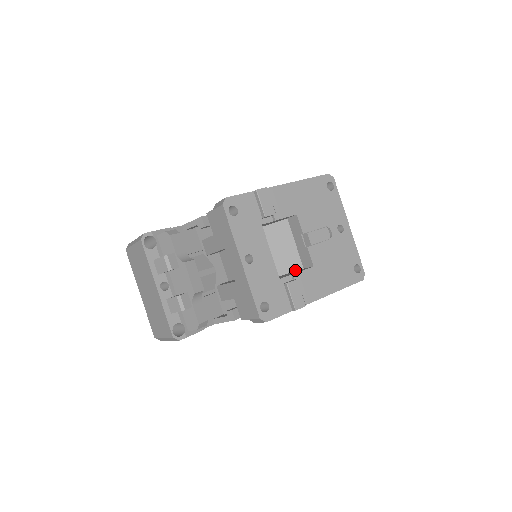
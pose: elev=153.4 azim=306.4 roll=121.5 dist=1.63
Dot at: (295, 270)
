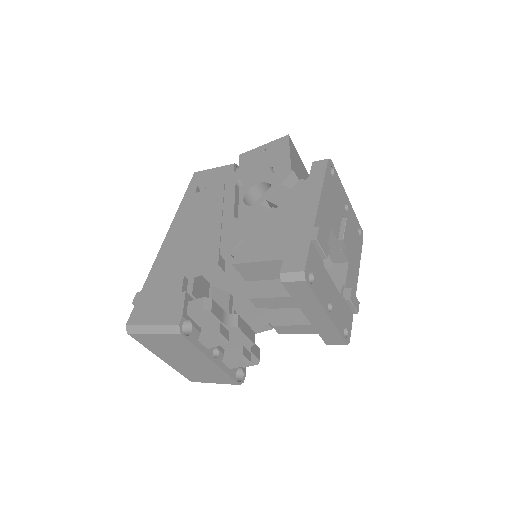
Dot at: (327, 269)
